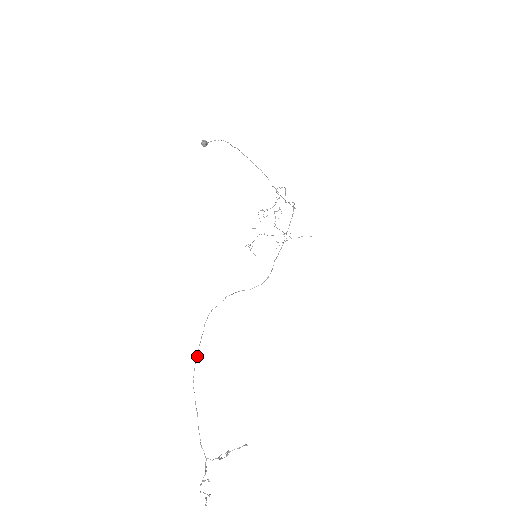
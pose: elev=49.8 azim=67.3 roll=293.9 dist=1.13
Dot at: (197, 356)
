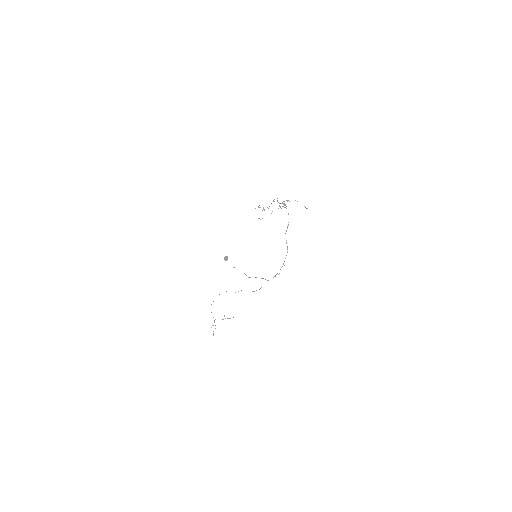
Dot at: occluded
